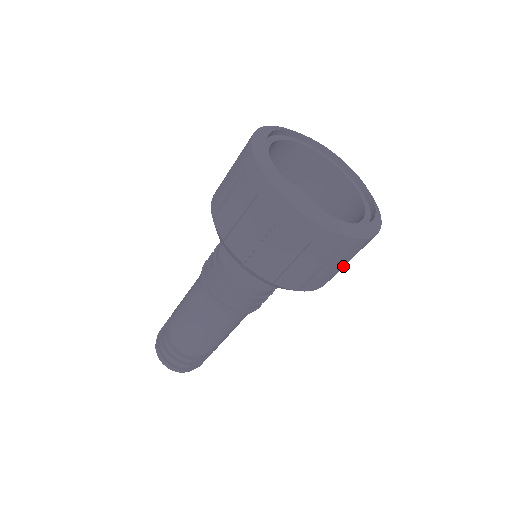
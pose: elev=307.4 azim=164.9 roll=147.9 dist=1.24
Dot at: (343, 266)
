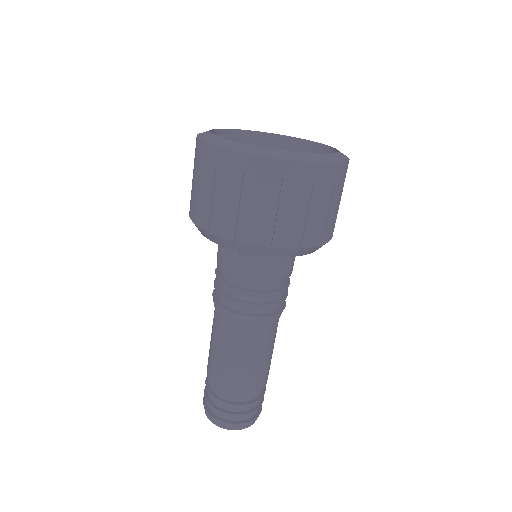
Dot at: (286, 212)
